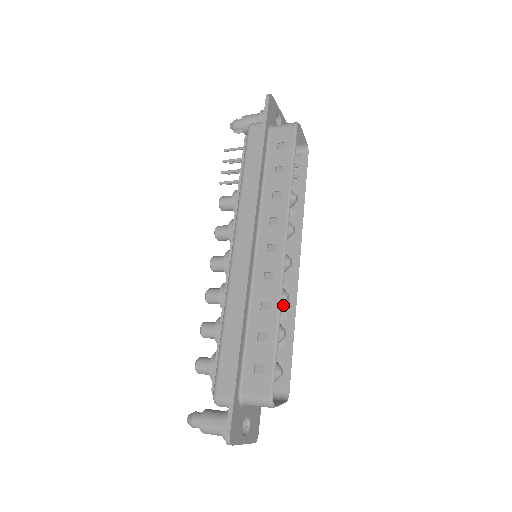
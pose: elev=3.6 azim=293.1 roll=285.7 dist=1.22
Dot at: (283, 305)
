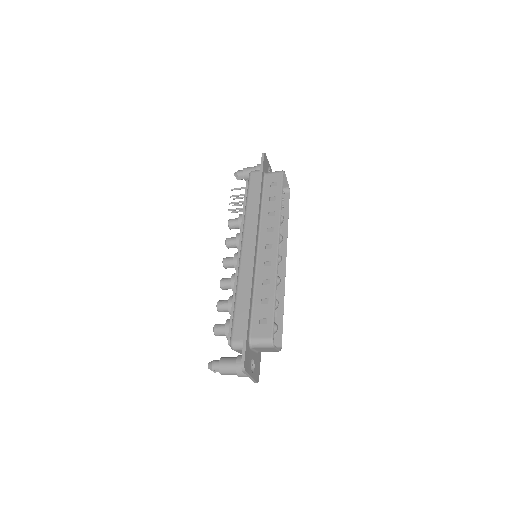
Dot at: occluded
